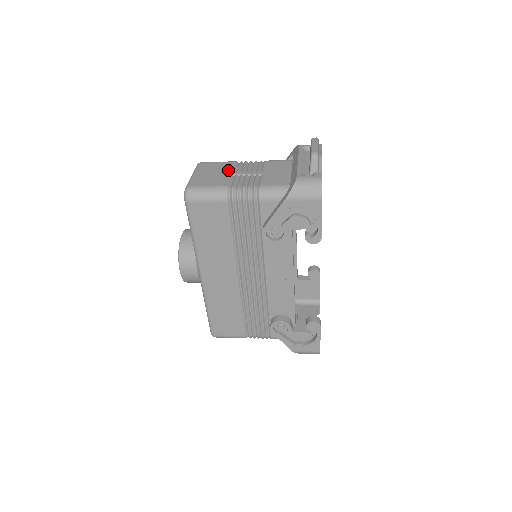
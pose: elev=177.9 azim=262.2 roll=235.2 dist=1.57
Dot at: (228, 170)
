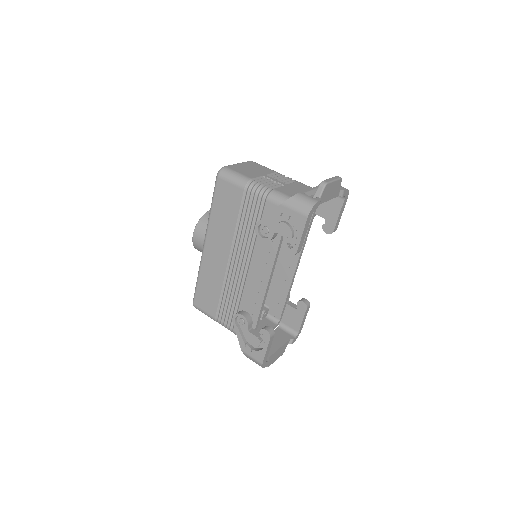
Dot at: (264, 172)
